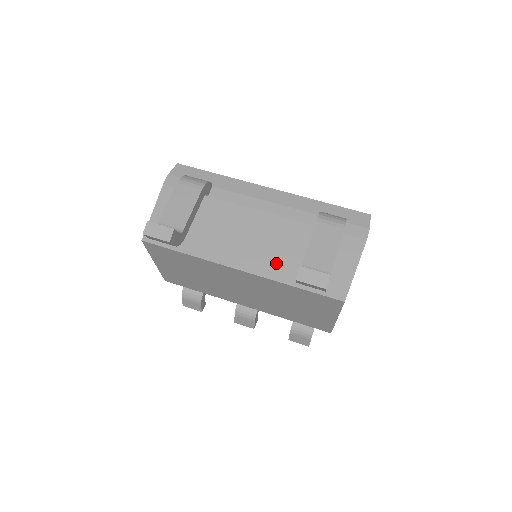
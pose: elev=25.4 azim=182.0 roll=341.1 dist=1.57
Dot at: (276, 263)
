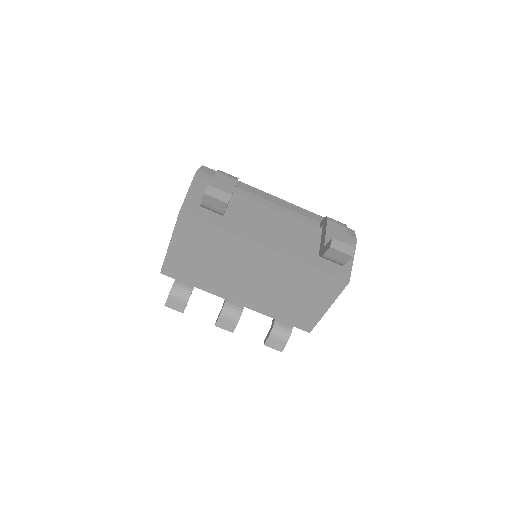
Dot at: (294, 248)
